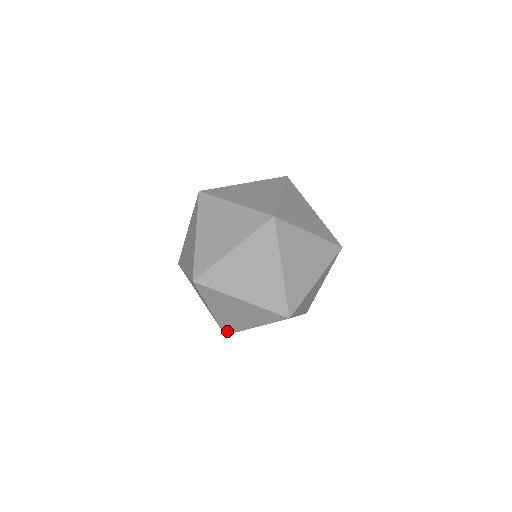
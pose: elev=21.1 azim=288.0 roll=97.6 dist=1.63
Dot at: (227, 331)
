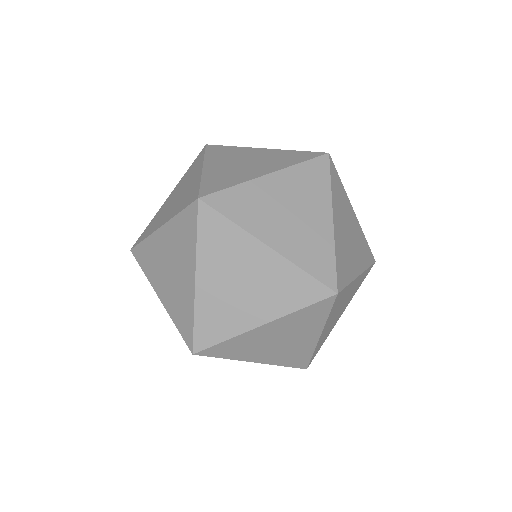
Dot at: occluded
